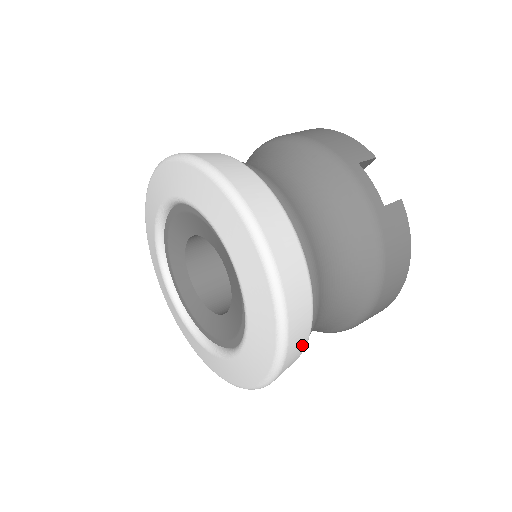
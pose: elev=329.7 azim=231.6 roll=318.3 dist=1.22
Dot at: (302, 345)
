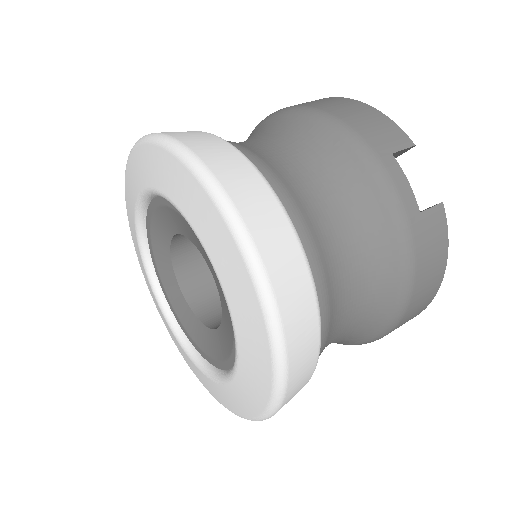
Dot at: (304, 383)
